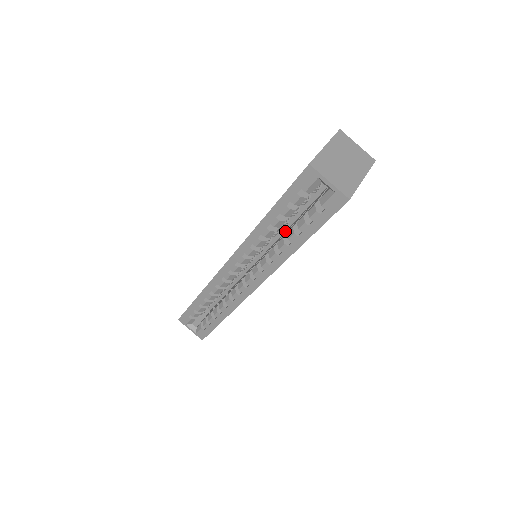
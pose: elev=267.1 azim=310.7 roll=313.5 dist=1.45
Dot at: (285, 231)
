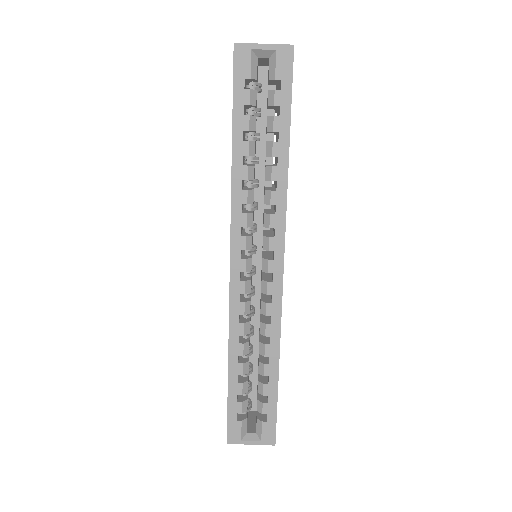
Dot at: (263, 191)
